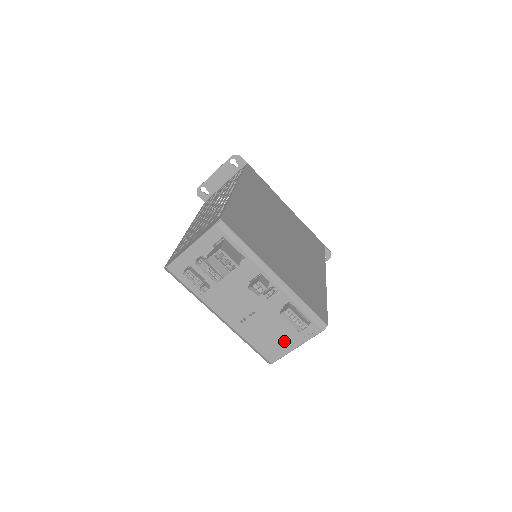
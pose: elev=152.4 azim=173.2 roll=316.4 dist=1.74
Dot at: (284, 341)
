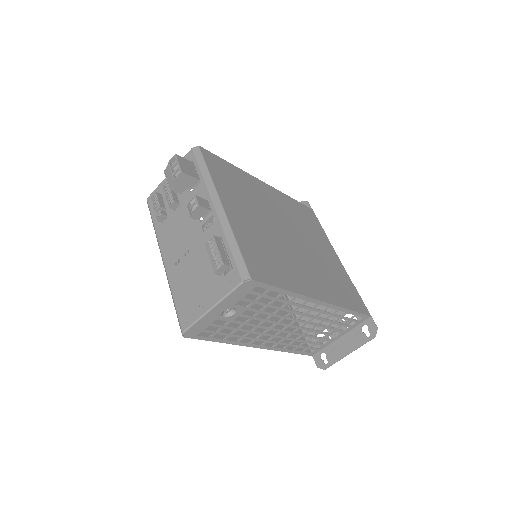
Dot at: (202, 296)
